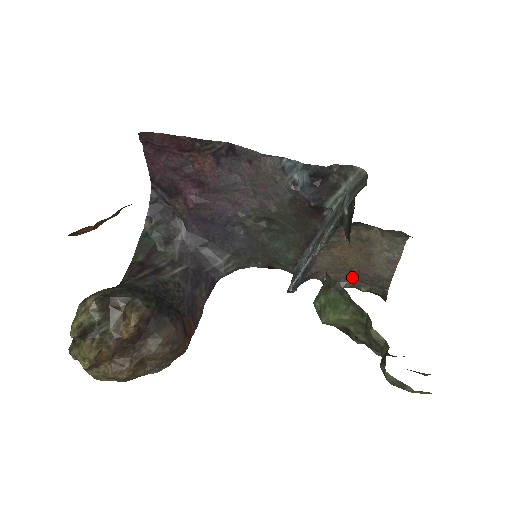
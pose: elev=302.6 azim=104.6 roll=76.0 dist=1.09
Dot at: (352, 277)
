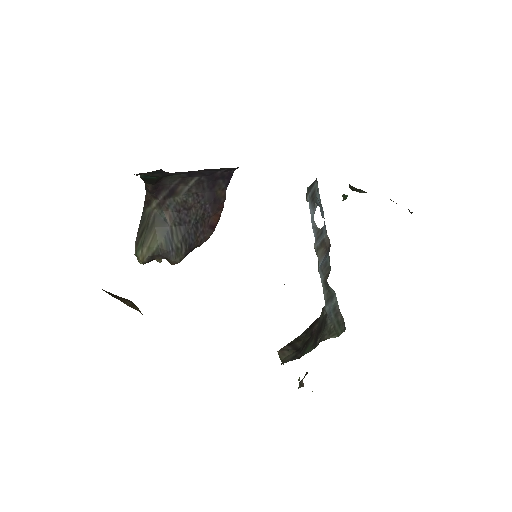
Dot at: occluded
